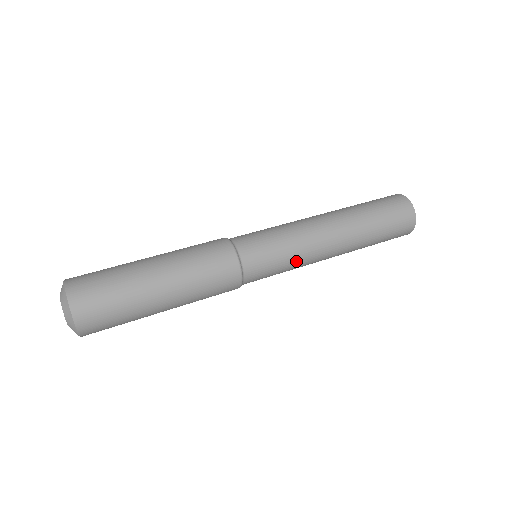
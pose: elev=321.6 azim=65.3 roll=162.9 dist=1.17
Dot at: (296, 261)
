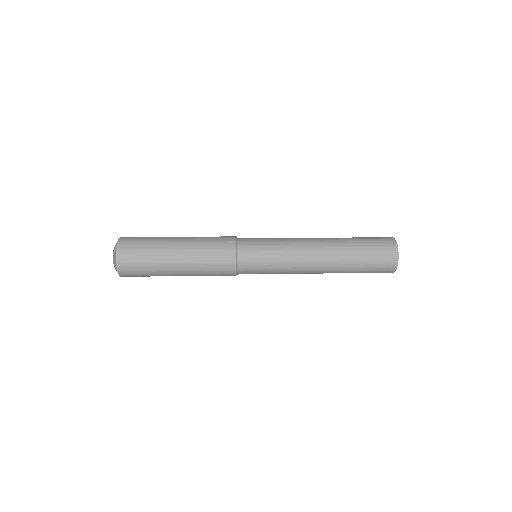
Dot at: (282, 268)
